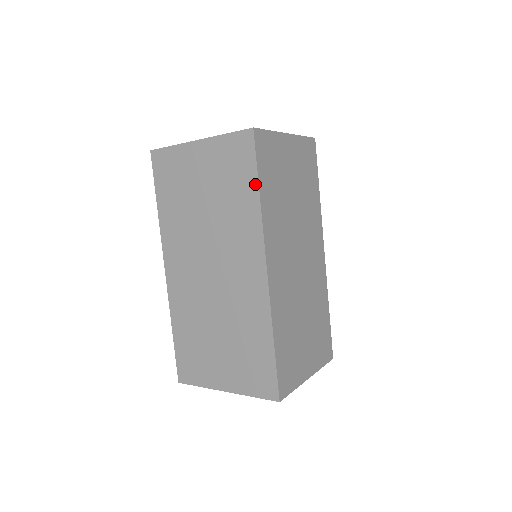
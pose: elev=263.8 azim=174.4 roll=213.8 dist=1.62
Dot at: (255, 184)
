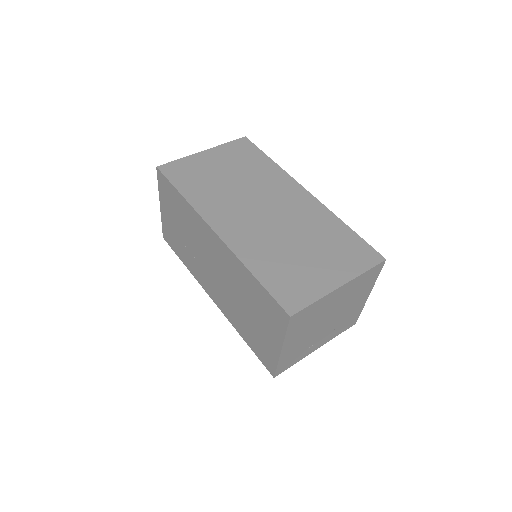
Dot at: (265, 157)
